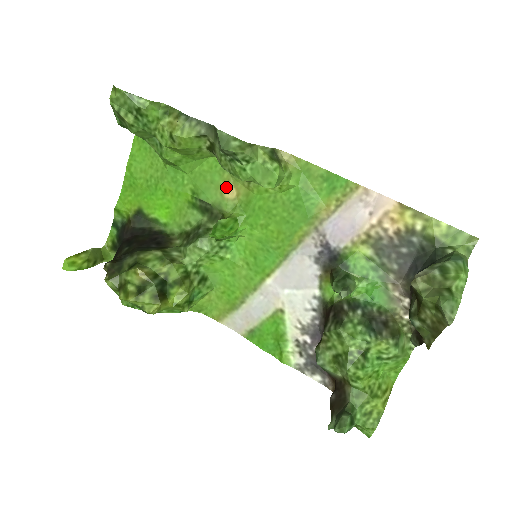
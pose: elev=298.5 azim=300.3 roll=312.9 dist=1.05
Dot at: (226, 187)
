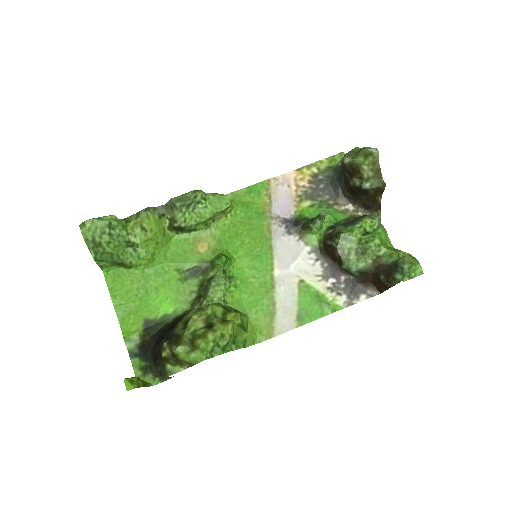
Dot at: (197, 247)
